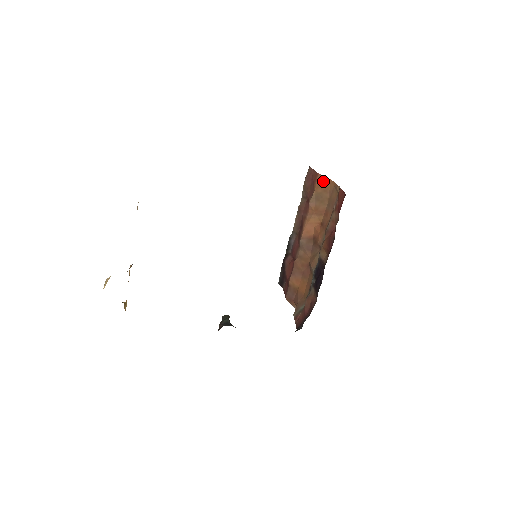
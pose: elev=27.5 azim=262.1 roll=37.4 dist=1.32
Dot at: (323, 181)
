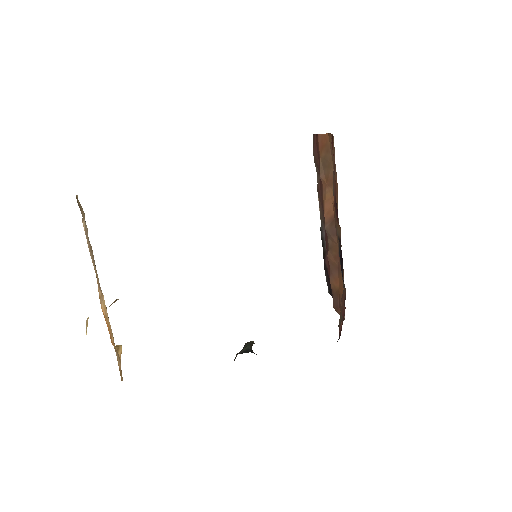
Dot at: (323, 140)
